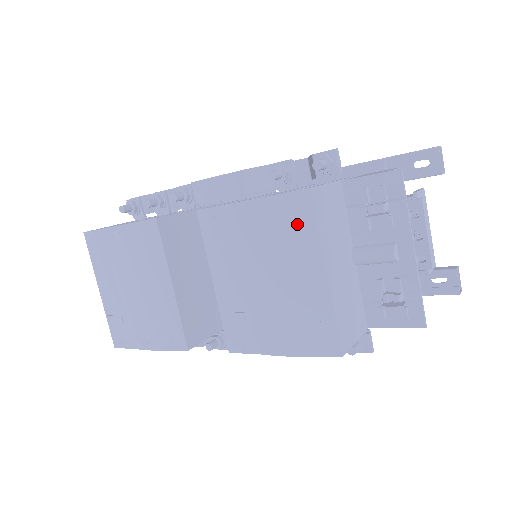
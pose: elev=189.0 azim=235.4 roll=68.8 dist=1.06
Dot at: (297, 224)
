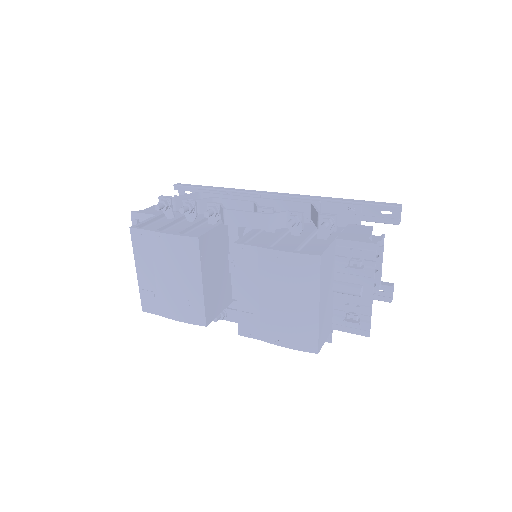
Dot at: (306, 274)
